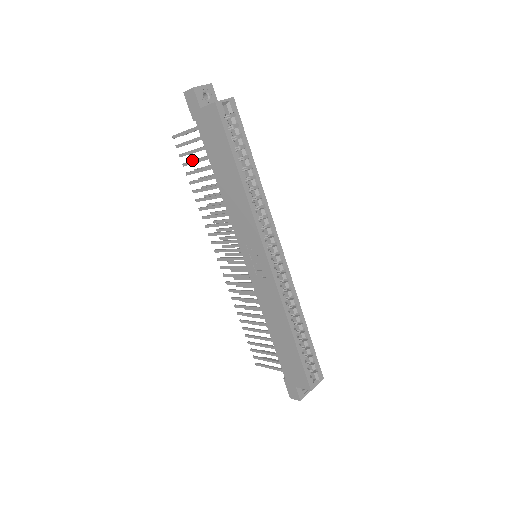
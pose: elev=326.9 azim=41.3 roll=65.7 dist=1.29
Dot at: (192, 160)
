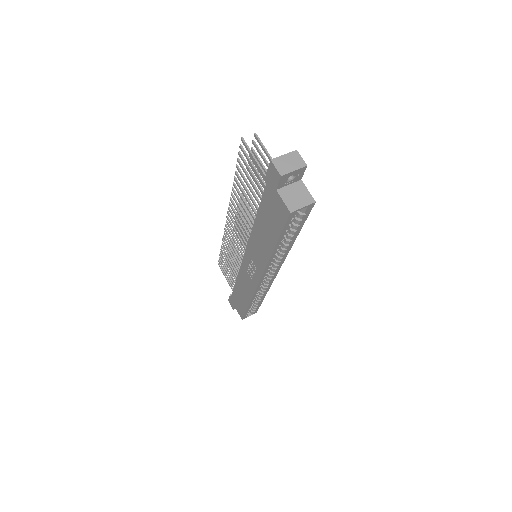
Dot at: (250, 156)
